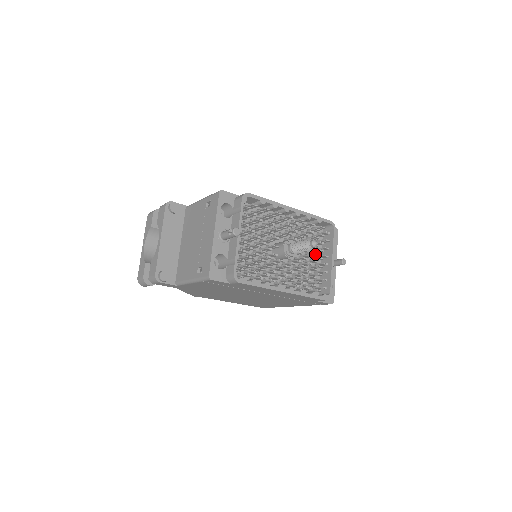
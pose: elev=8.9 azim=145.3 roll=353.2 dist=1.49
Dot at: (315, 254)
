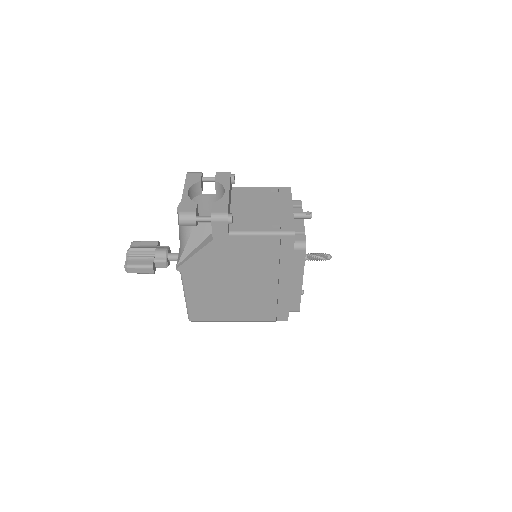
Dot at: occluded
